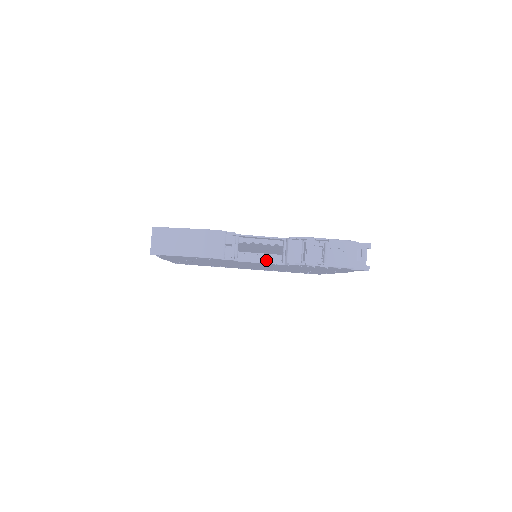
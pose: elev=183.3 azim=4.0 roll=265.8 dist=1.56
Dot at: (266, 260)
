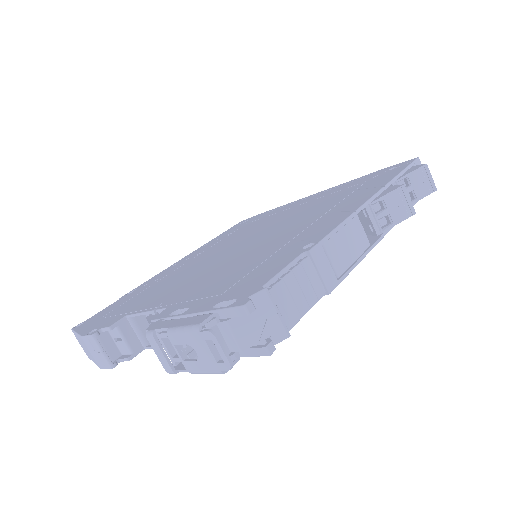
Dot at: occluded
